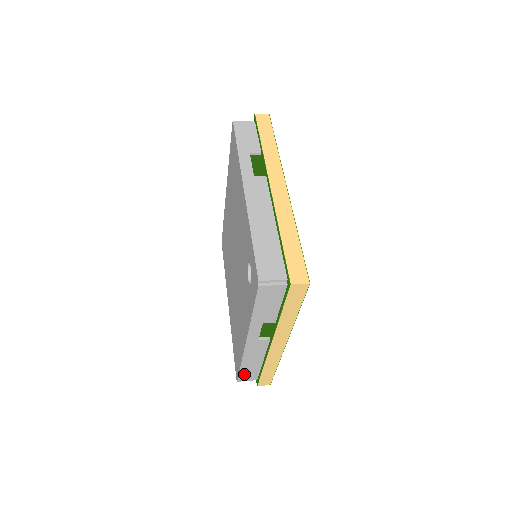
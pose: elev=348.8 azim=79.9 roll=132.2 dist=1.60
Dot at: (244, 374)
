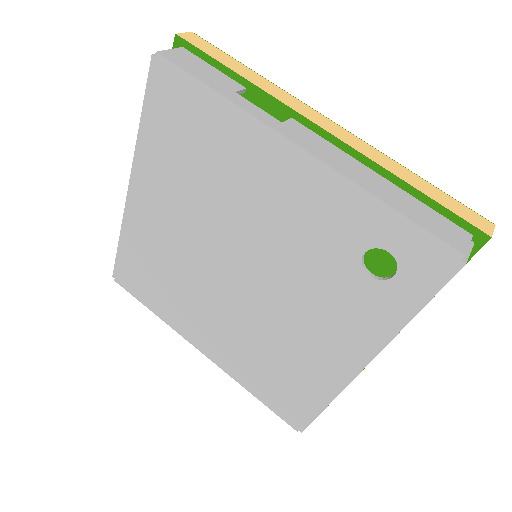
Dot at: occluded
